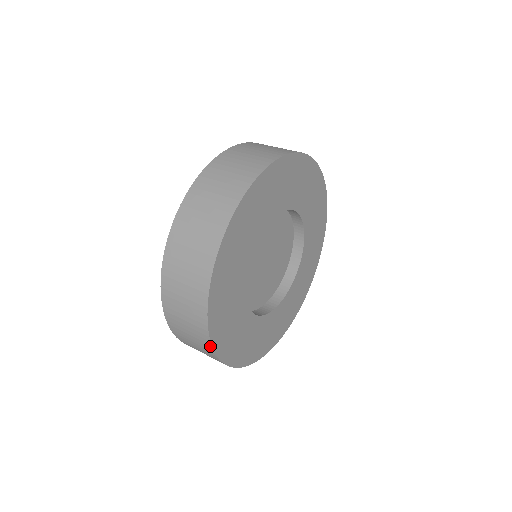
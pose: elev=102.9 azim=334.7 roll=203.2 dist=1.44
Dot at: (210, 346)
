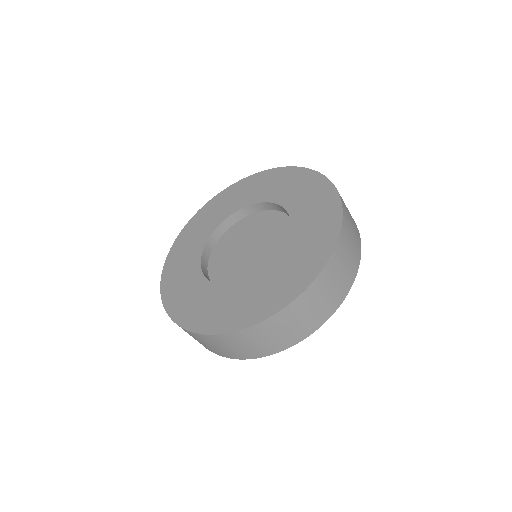
Dot at: occluded
